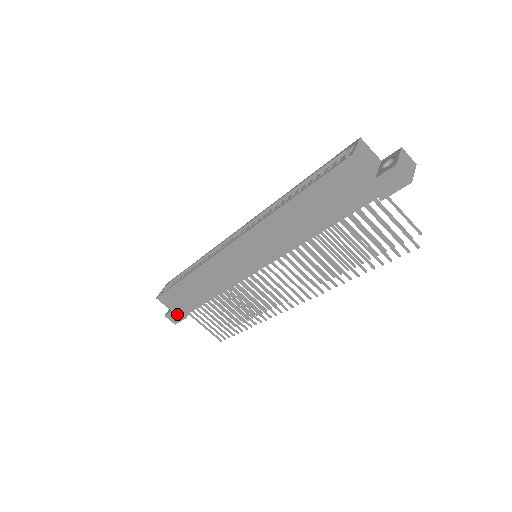
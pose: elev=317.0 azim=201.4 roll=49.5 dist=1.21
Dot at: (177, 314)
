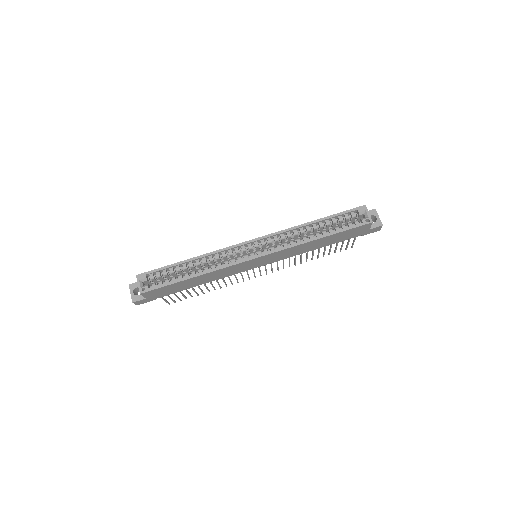
Dot at: (149, 299)
